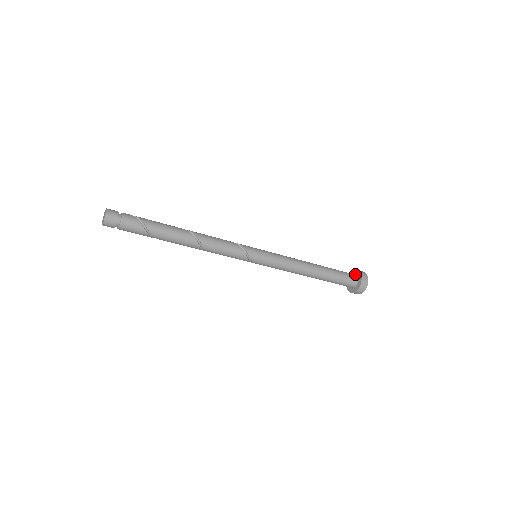
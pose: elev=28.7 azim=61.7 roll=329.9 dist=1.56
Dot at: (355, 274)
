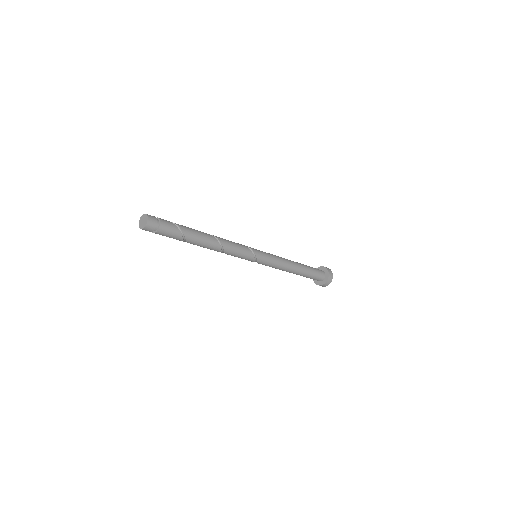
Dot at: occluded
